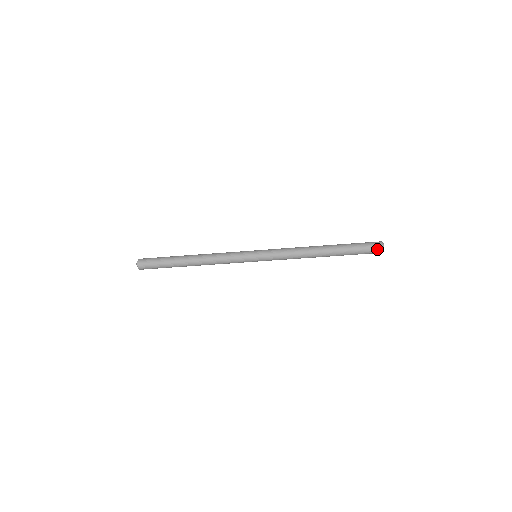
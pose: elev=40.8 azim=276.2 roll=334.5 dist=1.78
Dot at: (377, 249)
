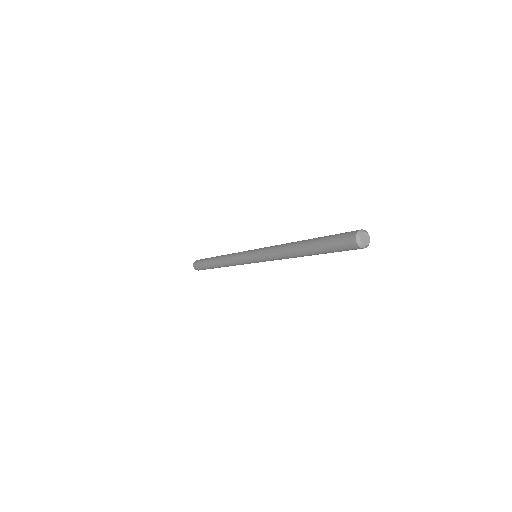
Dot at: (350, 240)
